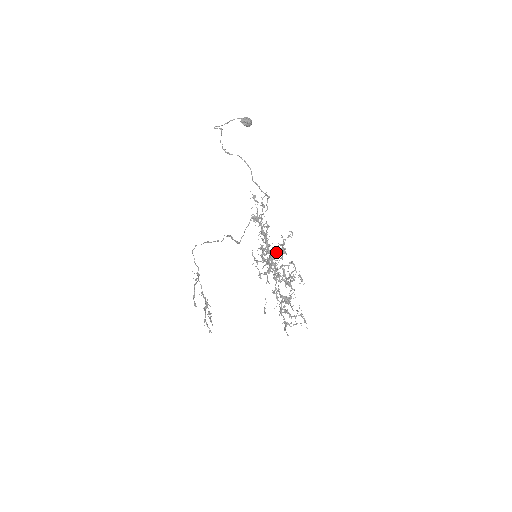
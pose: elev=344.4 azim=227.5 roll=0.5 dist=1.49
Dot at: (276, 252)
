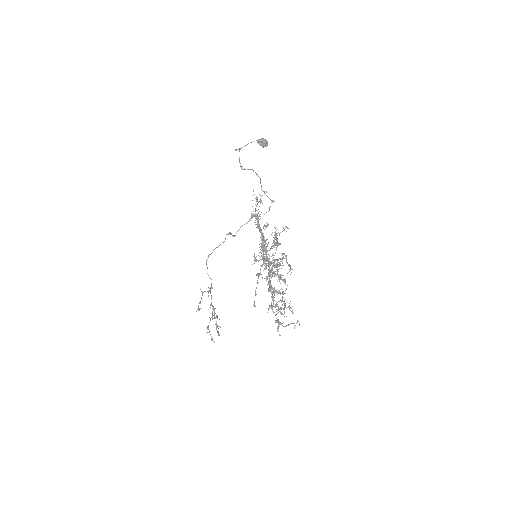
Dot at: (271, 246)
